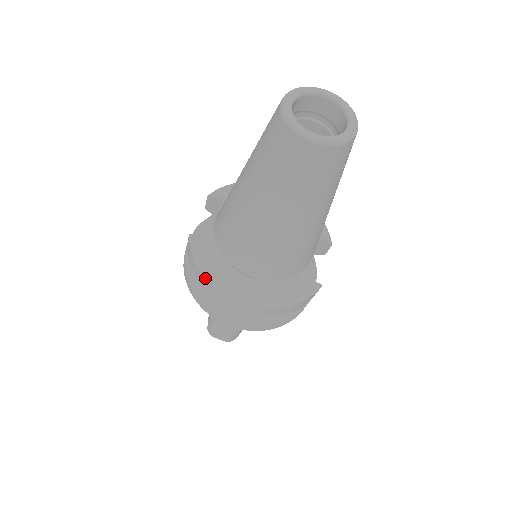
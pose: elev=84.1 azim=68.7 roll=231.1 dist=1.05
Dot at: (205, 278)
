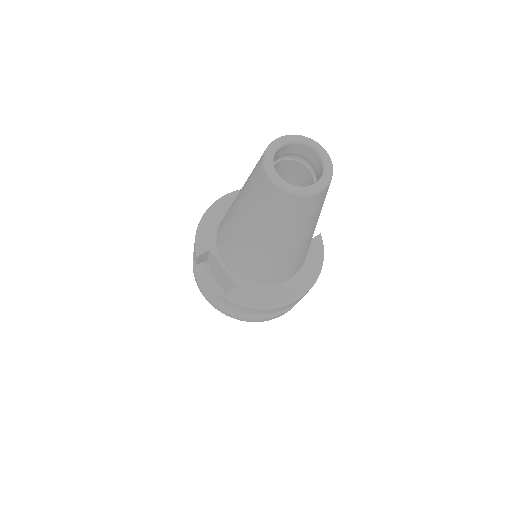
Dot at: (267, 310)
